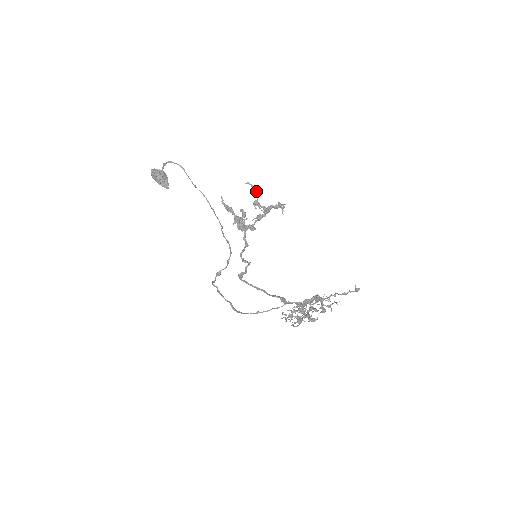
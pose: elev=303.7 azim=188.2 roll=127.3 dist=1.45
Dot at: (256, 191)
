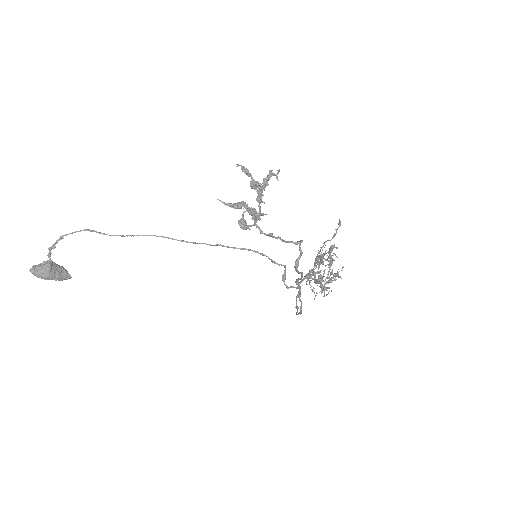
Dot at: (247, 170)
